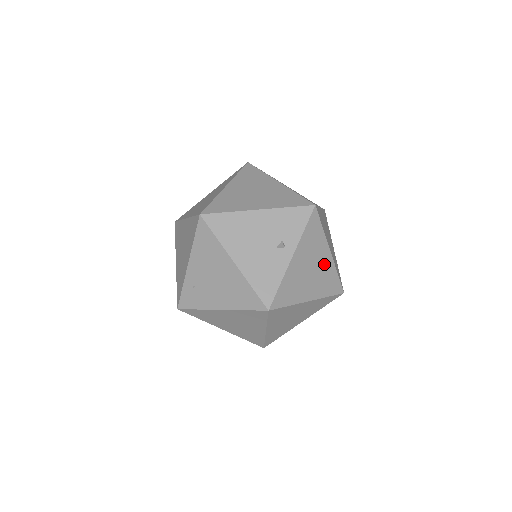
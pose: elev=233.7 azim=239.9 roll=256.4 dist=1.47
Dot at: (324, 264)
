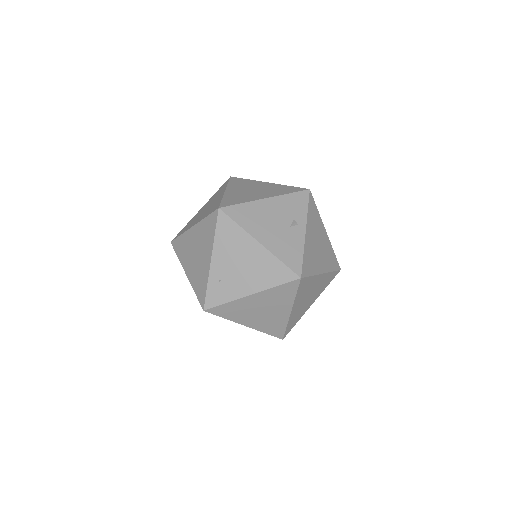
Dot at: (324, 242)
